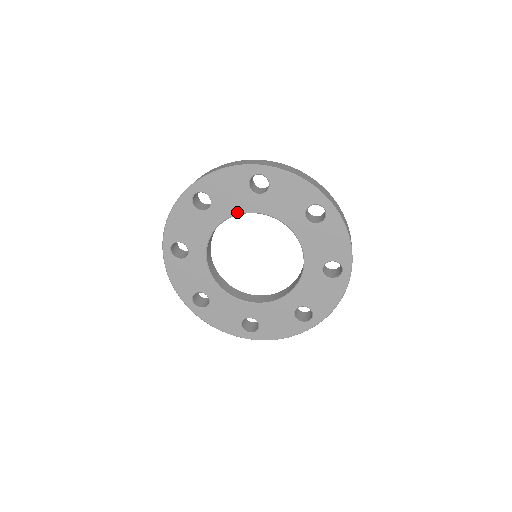
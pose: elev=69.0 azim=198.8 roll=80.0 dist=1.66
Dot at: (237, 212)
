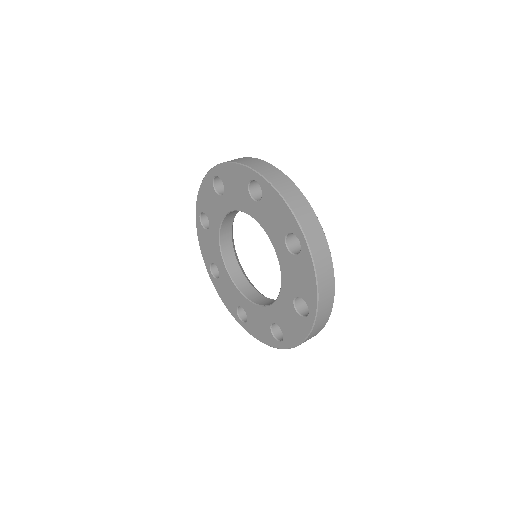
Dot at: (221, 218)
